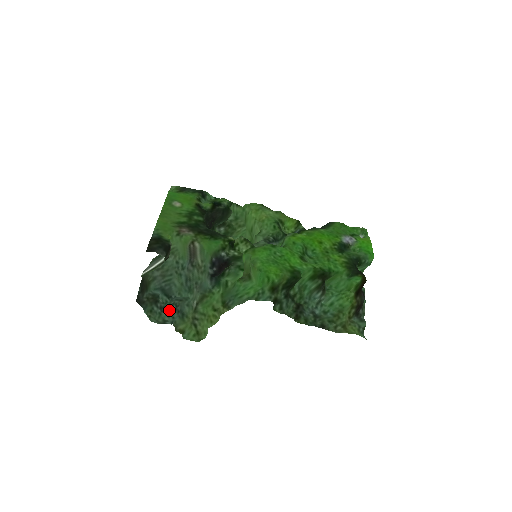
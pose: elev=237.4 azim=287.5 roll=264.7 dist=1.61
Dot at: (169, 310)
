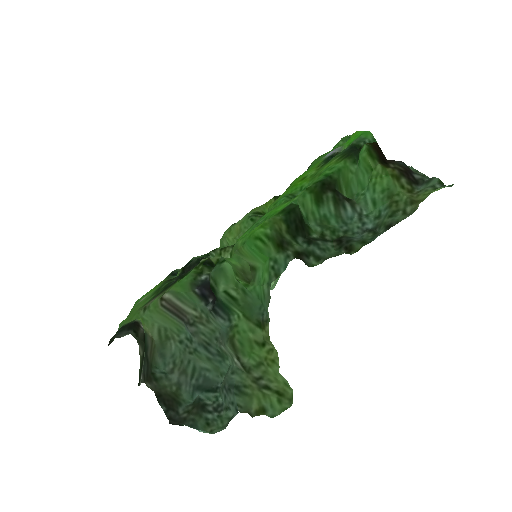
Dot at: (224, 402)
